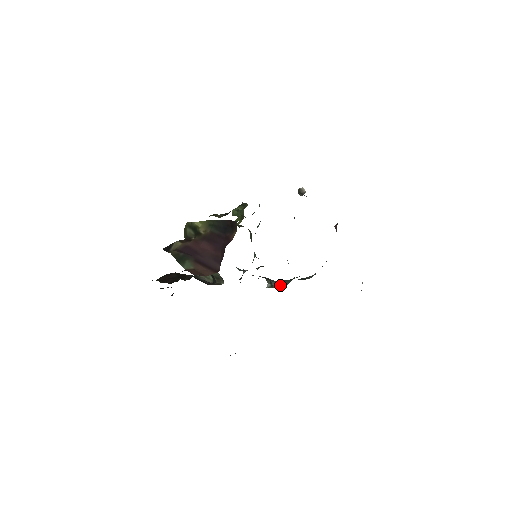
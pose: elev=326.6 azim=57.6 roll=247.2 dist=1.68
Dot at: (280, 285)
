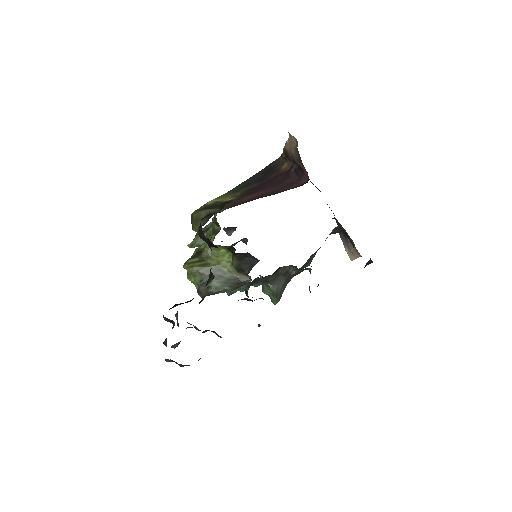
Dot at: (279, 296)
